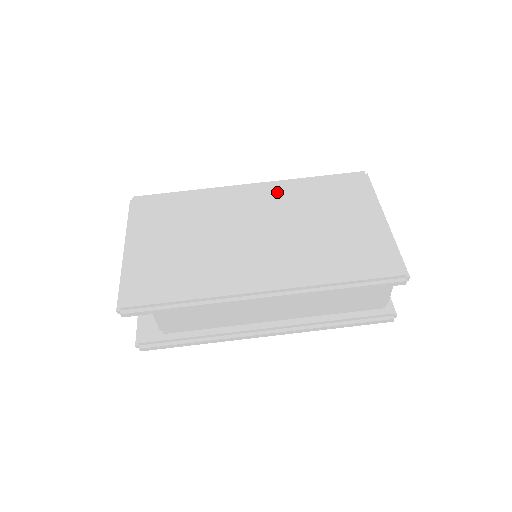
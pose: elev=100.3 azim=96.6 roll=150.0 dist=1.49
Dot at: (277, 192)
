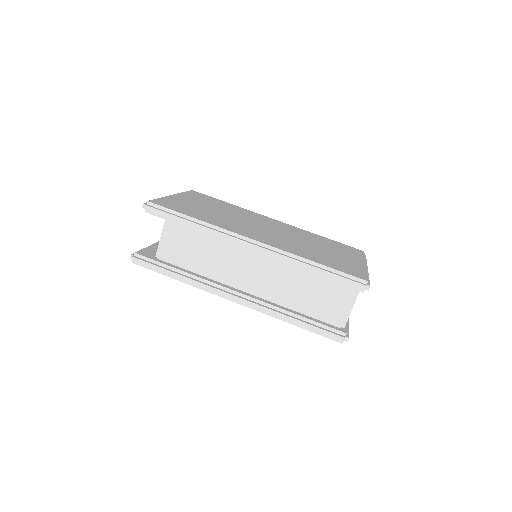
Dot at: (294, 229)
